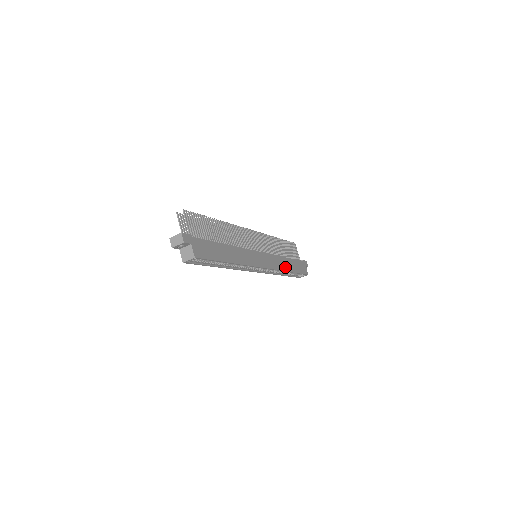
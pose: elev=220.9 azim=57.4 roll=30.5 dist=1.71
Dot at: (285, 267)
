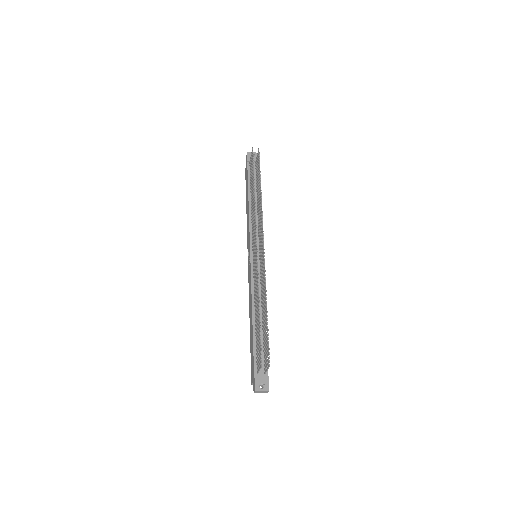
Dot at: occluded
